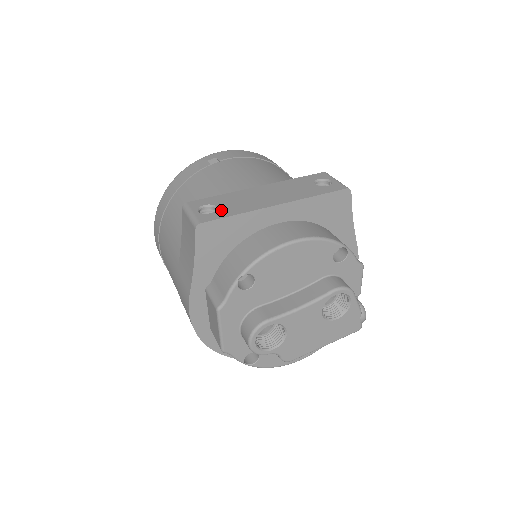
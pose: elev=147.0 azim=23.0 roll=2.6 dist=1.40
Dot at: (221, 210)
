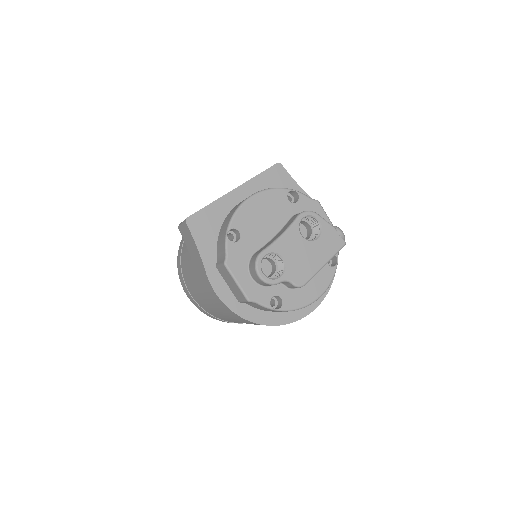
Dot at: occluded
